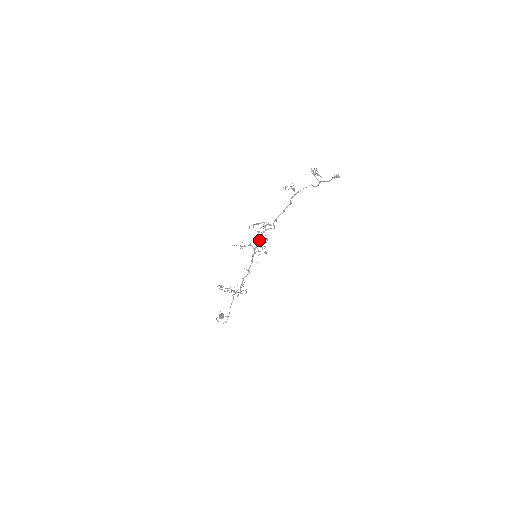
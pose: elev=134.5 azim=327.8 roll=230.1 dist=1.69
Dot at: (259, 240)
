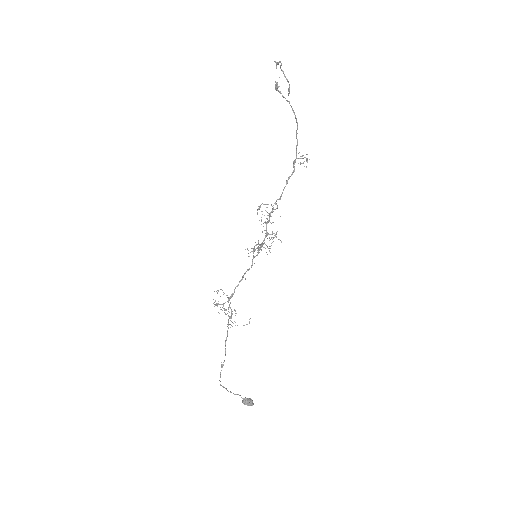
Dot at: (269, 240)
